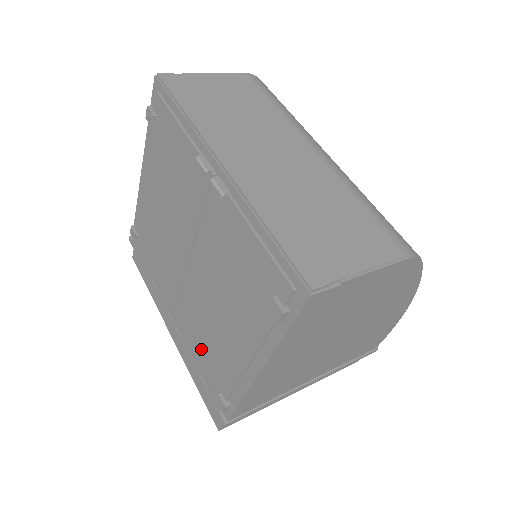
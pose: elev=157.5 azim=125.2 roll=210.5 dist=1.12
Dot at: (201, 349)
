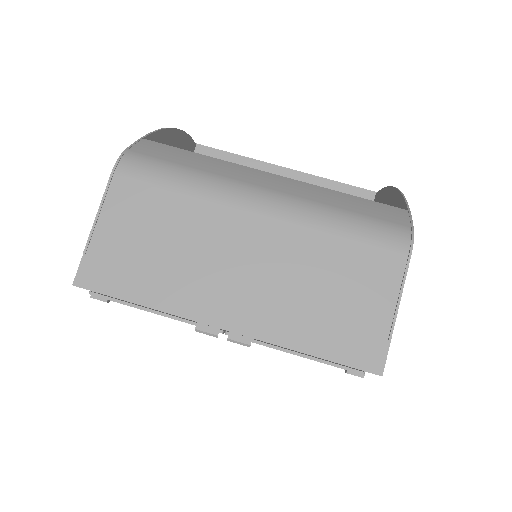
Dot at: occluded
